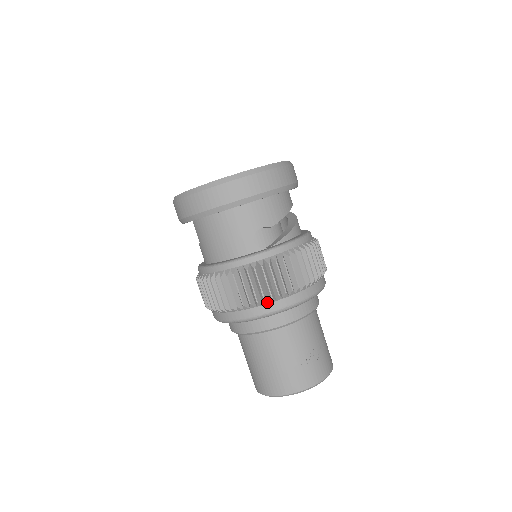
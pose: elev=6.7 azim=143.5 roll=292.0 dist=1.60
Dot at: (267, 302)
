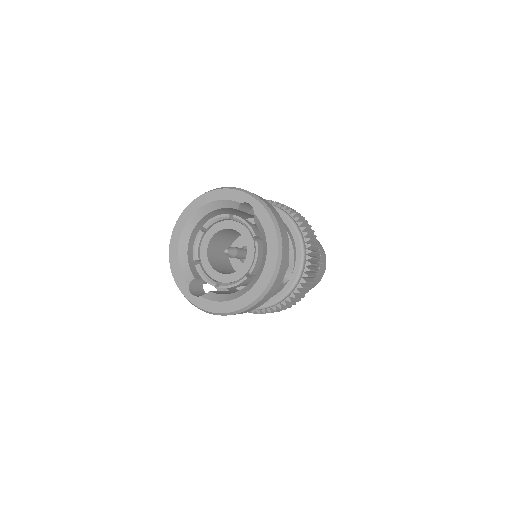
Dot at: (304, 294)
